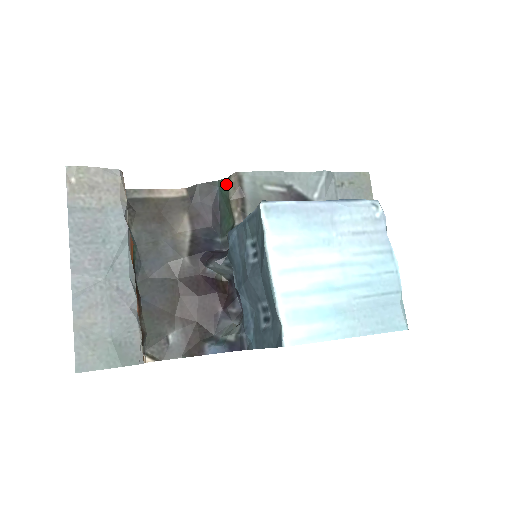
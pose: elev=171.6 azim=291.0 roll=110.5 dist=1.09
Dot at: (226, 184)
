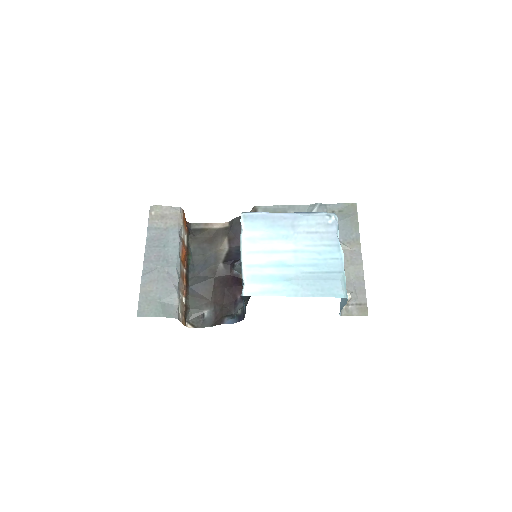
Dot at: occluded
